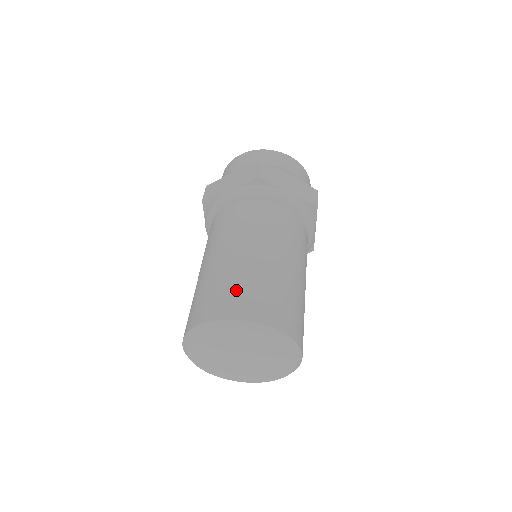
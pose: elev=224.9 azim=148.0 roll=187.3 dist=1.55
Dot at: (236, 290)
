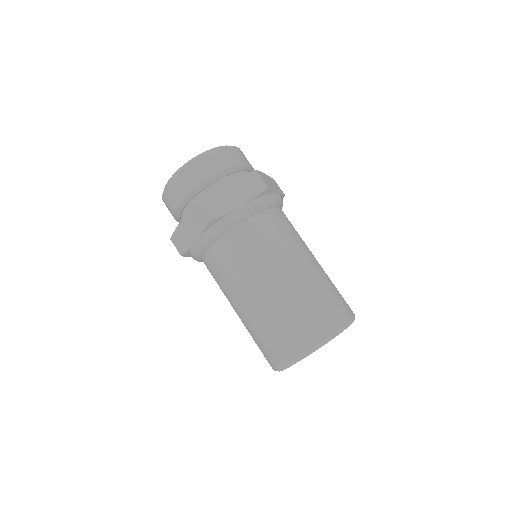
Dot at: (327, 301)
